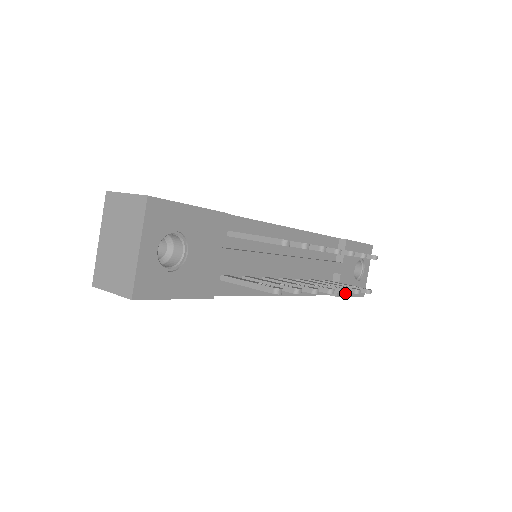
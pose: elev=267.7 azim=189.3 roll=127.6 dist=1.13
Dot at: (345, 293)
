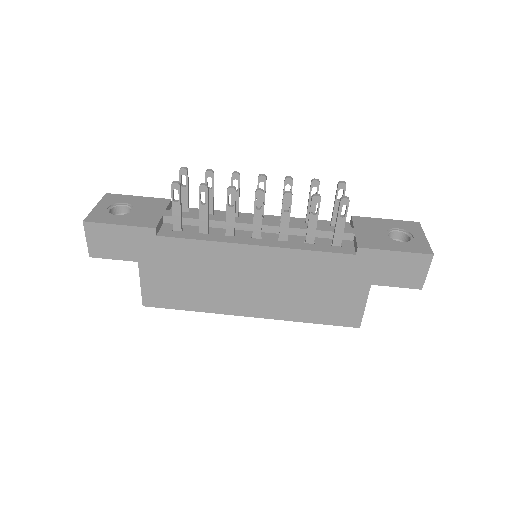
Dot at: (285, 193)
